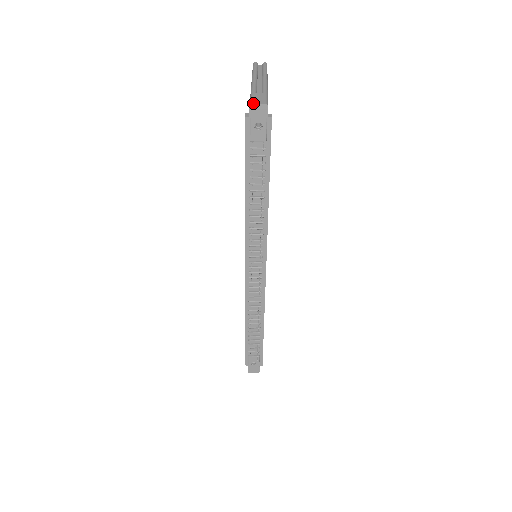
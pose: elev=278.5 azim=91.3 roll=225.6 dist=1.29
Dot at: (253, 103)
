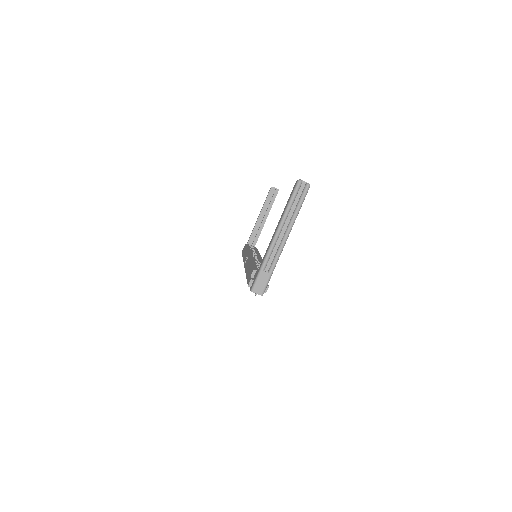
Dot at: (253, 292)
